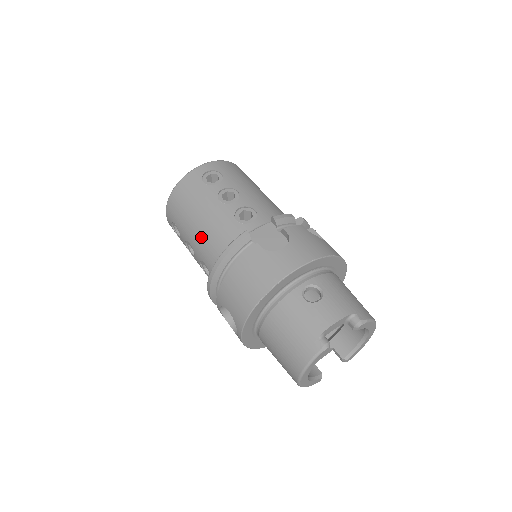
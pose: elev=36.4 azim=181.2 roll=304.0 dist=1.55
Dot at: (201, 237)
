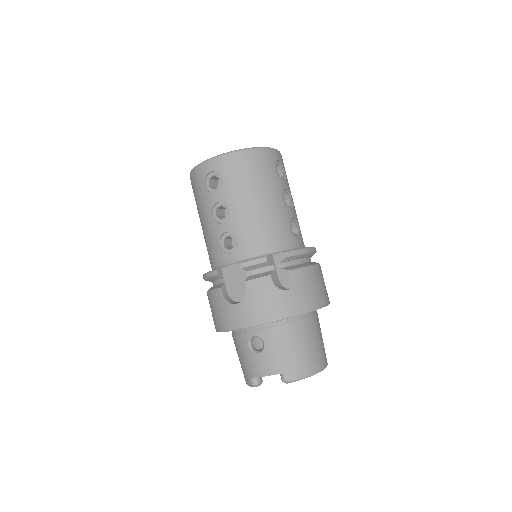
Dot at: occluded
